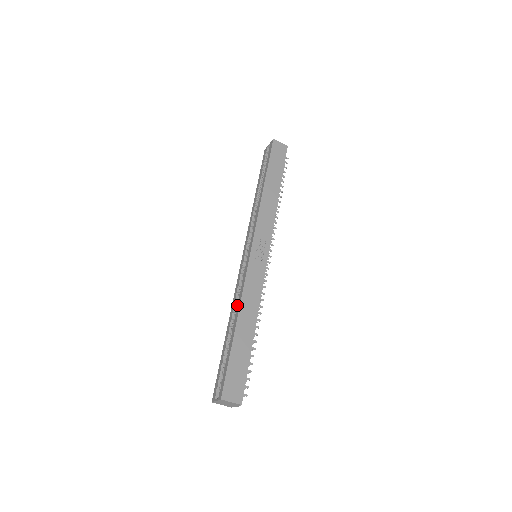
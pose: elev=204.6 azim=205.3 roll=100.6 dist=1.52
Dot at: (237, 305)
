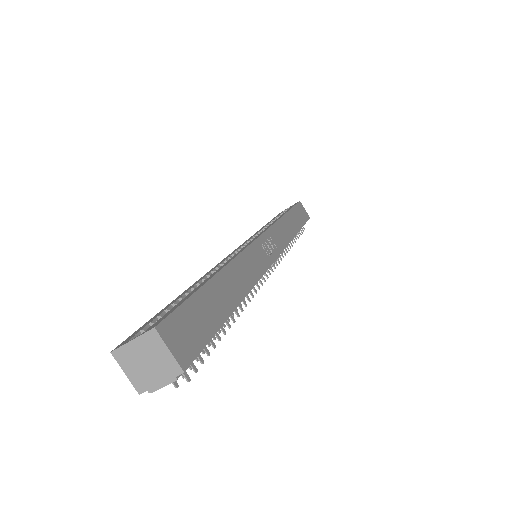
Dot at: occluded
